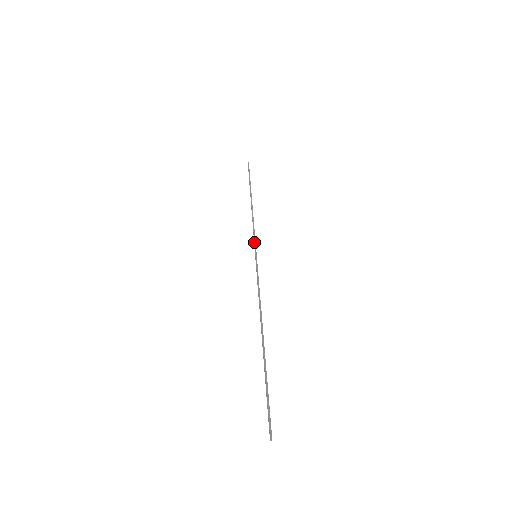
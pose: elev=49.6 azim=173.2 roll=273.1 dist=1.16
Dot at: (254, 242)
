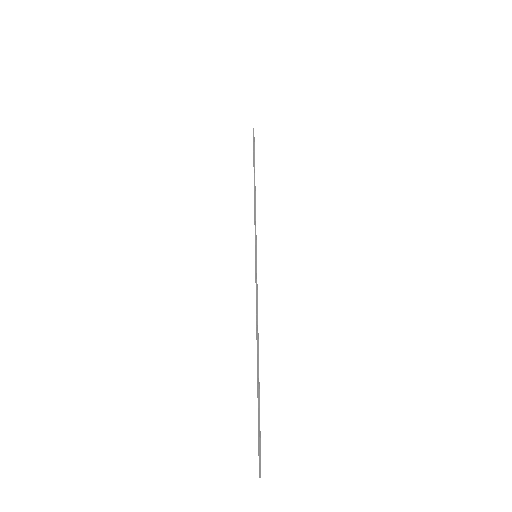
Dot at: (255, 238)
